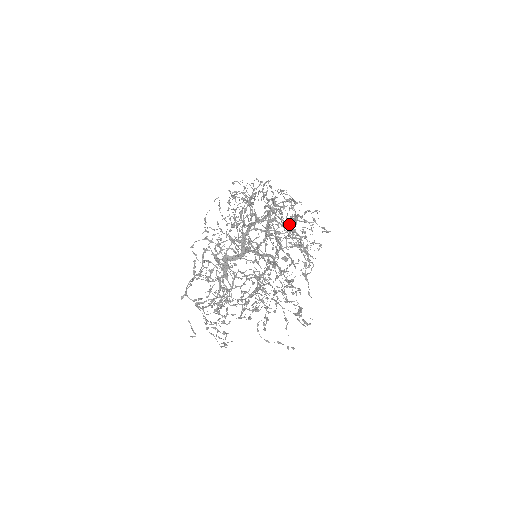
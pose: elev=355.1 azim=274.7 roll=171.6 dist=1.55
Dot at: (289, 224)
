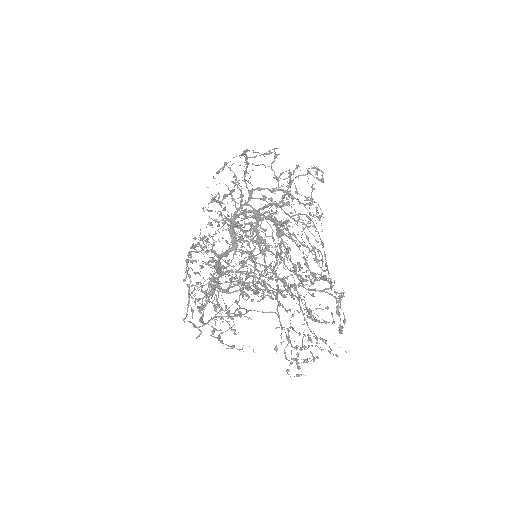
Dot at: occluded
